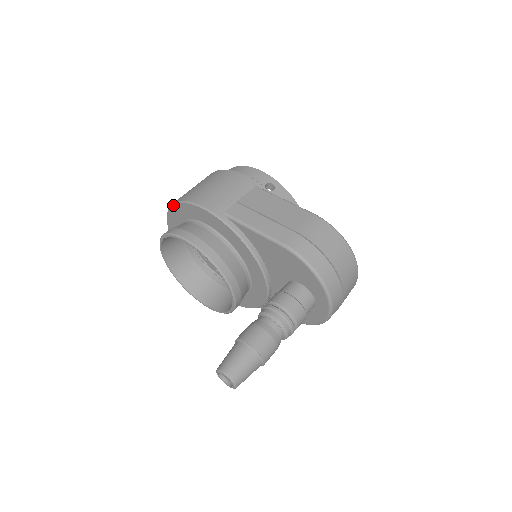
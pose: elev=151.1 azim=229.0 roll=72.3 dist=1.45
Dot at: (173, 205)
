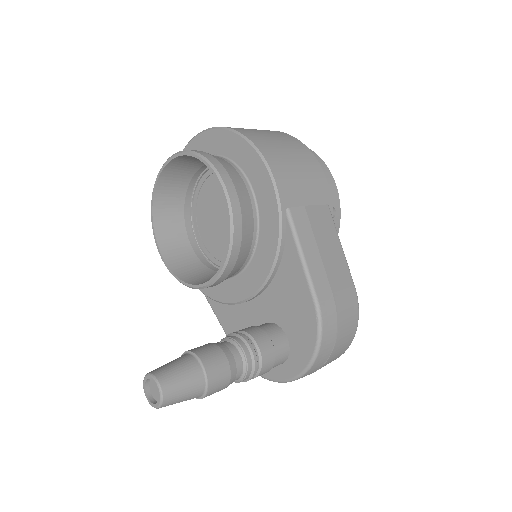
Dot at: (237, 134)
